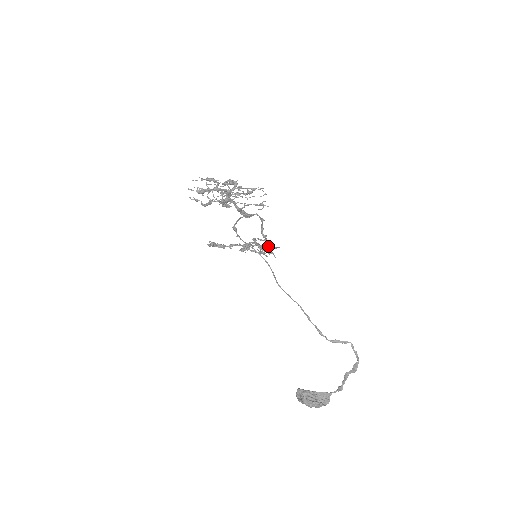
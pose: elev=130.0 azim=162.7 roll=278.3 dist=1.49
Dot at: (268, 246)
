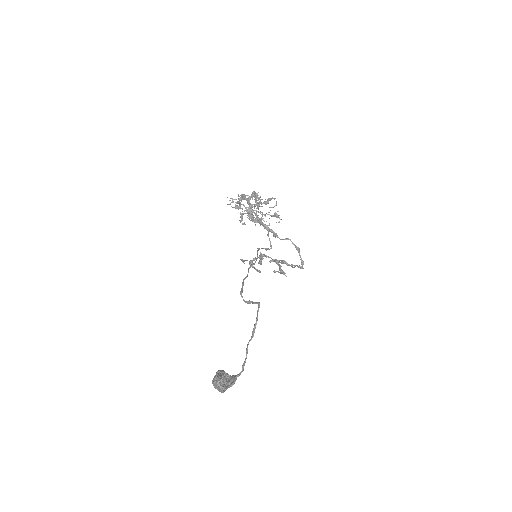
Dot at: (283, 261)
